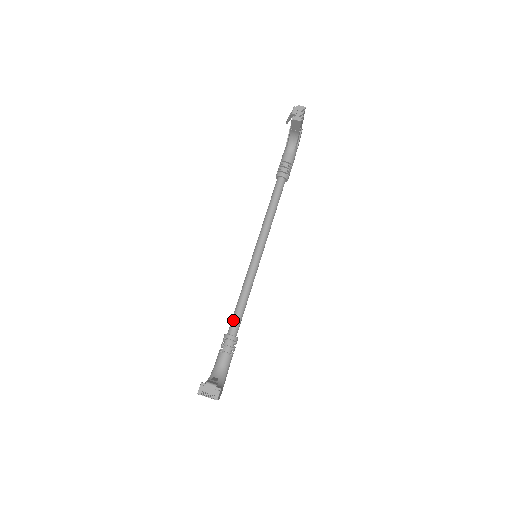
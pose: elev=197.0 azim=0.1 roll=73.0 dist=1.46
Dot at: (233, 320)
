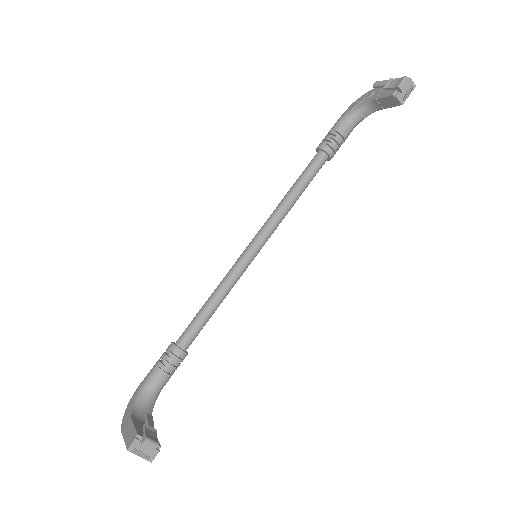
Dot at: (192, 329)
